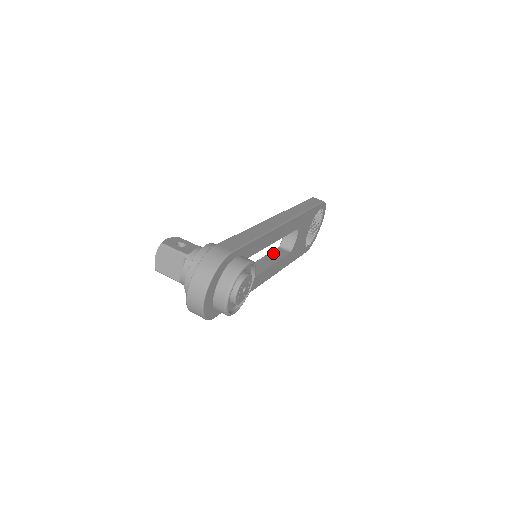
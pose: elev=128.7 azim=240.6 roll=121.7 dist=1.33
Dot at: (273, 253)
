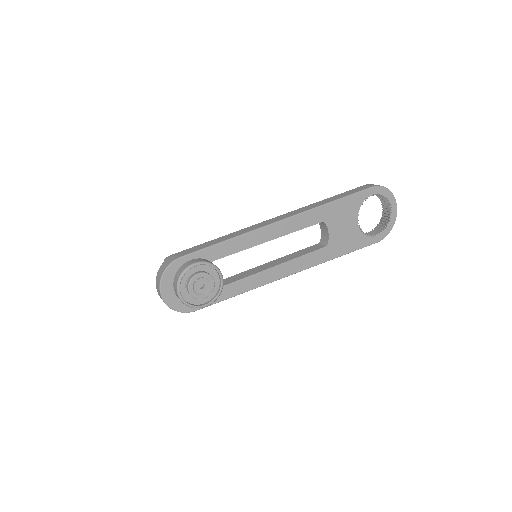
Dot at: (303, 250)
